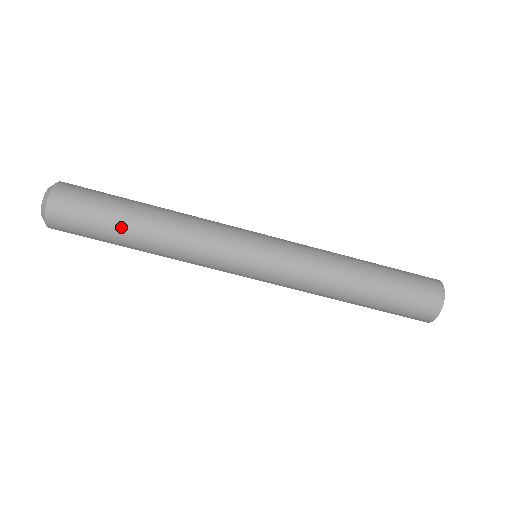
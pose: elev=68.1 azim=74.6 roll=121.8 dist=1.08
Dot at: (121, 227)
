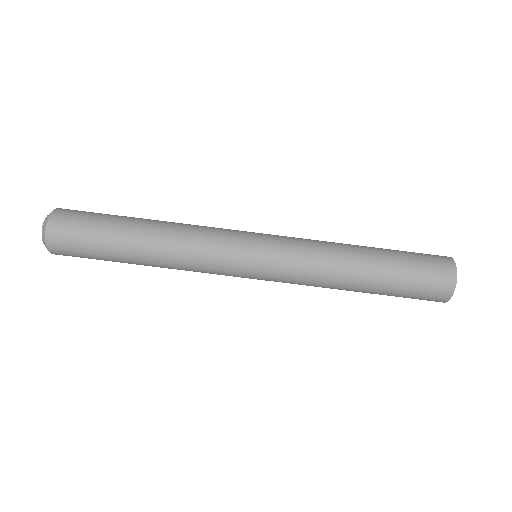
Dot at: (120, 231)
